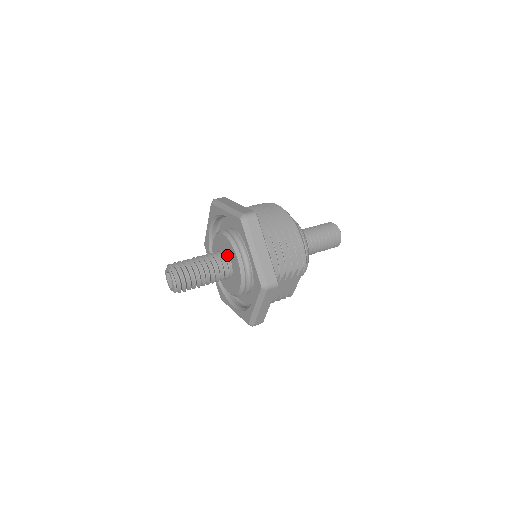
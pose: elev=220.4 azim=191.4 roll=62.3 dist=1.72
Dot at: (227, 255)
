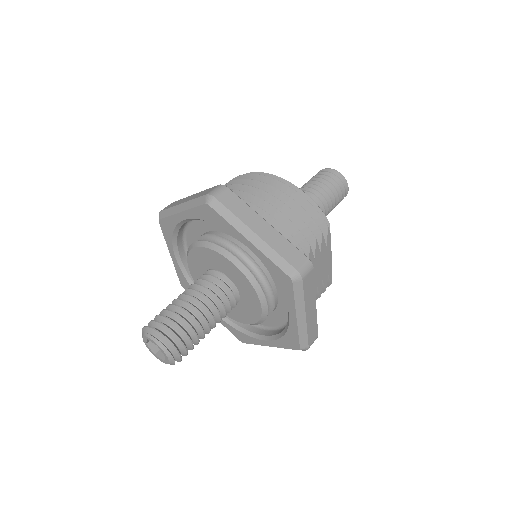
Dot at: (217, 271)
